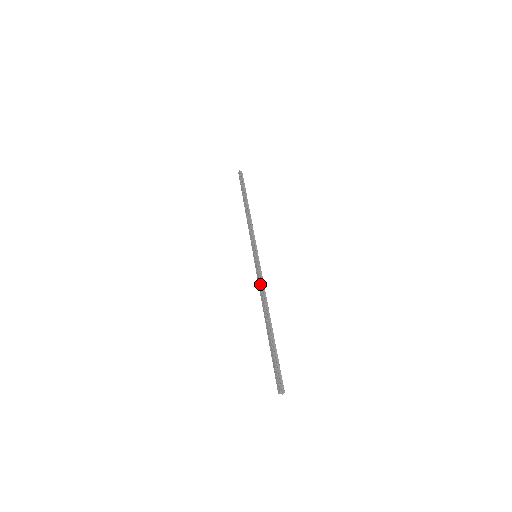
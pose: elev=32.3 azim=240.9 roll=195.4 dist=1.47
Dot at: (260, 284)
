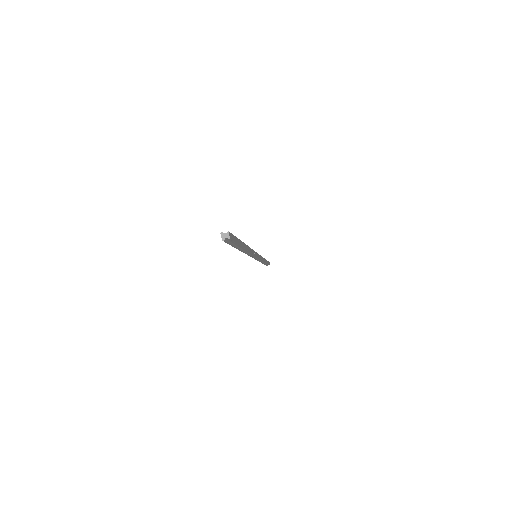
Dot at: occluded
